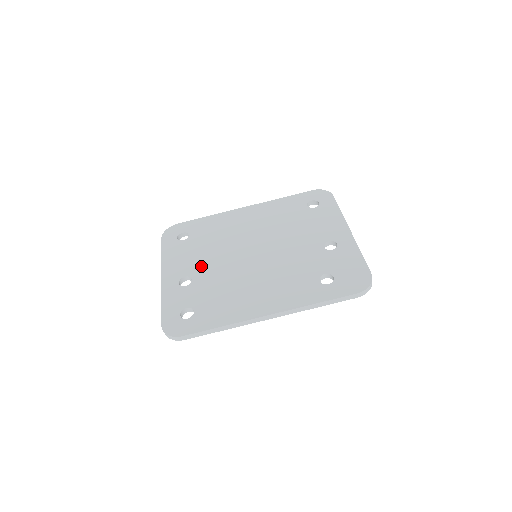
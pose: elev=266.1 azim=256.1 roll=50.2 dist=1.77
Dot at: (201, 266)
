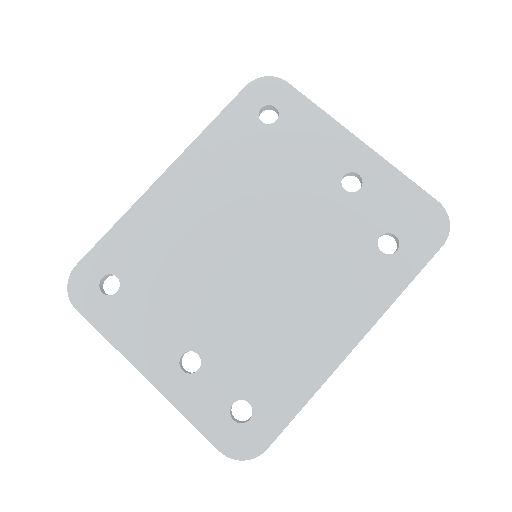
Dot at: (191, 323)
